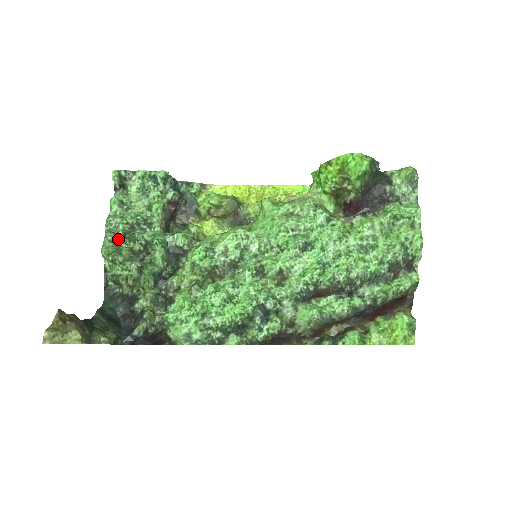
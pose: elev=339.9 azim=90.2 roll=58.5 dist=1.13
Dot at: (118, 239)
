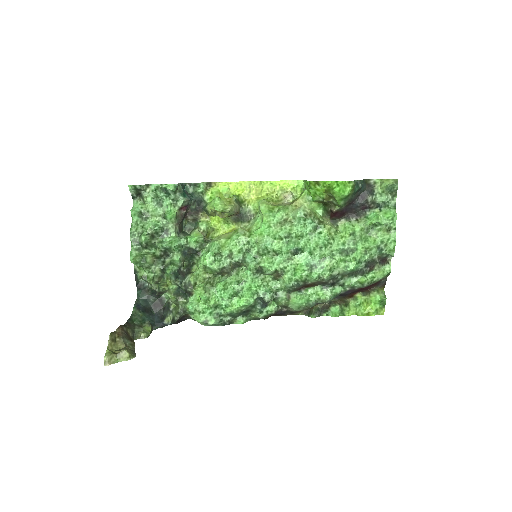
Dot at: (142, 247)
